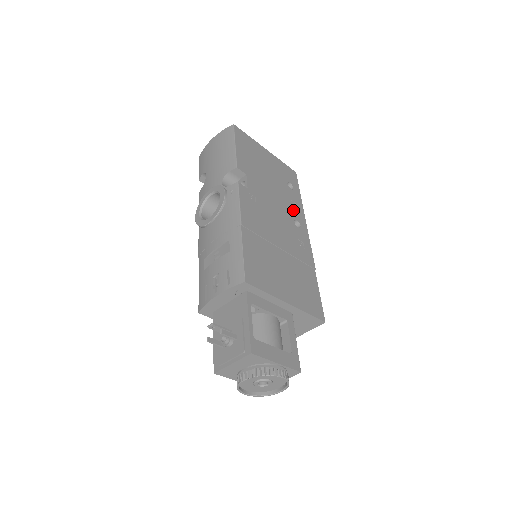
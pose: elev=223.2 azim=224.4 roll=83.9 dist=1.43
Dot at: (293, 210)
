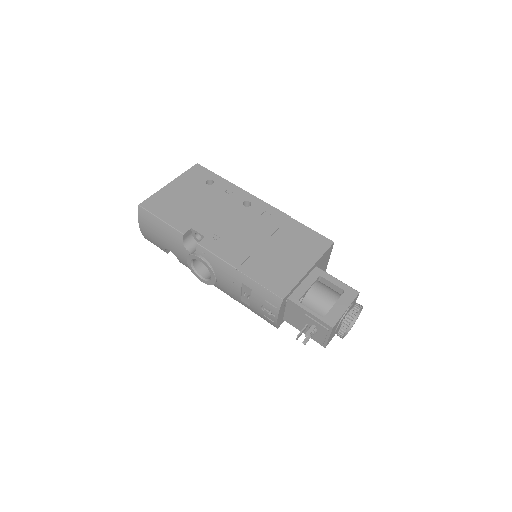
Dot at: (233, 199)
